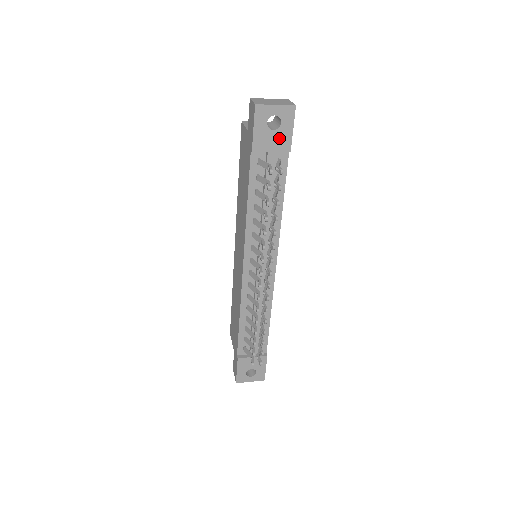
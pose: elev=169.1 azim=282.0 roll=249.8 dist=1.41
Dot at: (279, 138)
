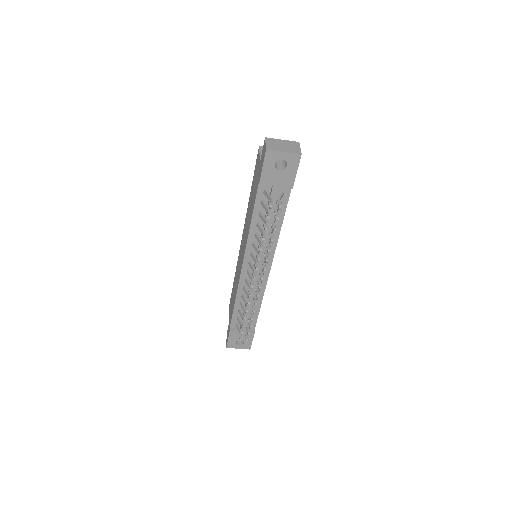
Dot at: (284, 177)
